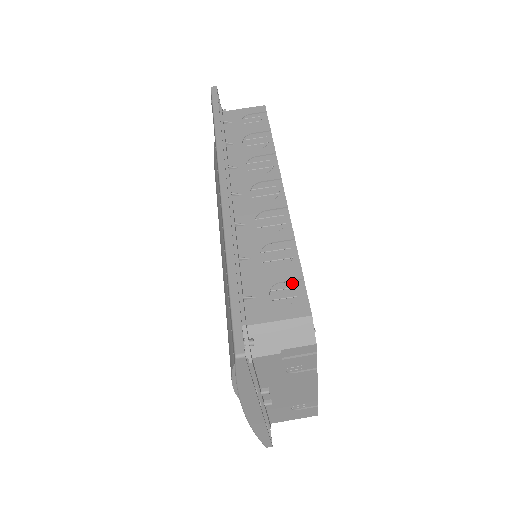
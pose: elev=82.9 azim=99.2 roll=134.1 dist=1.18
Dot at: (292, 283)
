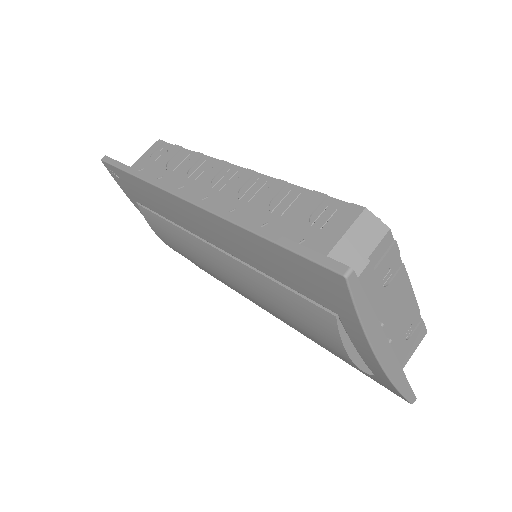
Dot at: (322, 206)
